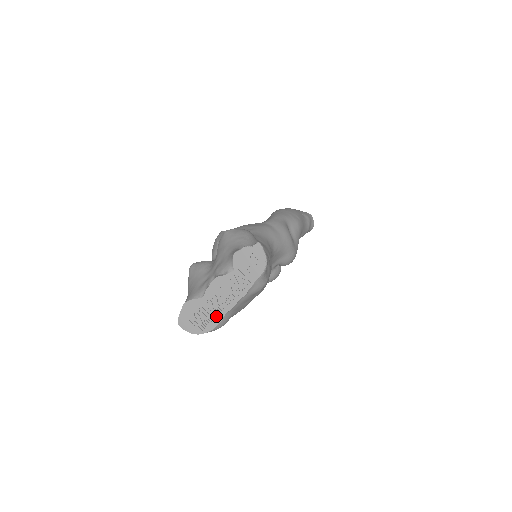
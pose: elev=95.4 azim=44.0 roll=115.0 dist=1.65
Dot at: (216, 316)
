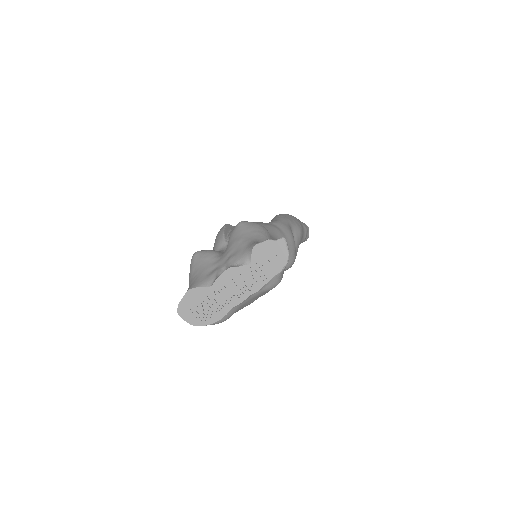
Dot at: (221, 309)
